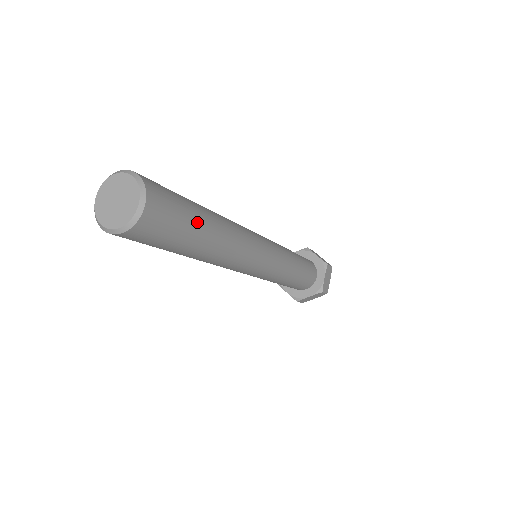
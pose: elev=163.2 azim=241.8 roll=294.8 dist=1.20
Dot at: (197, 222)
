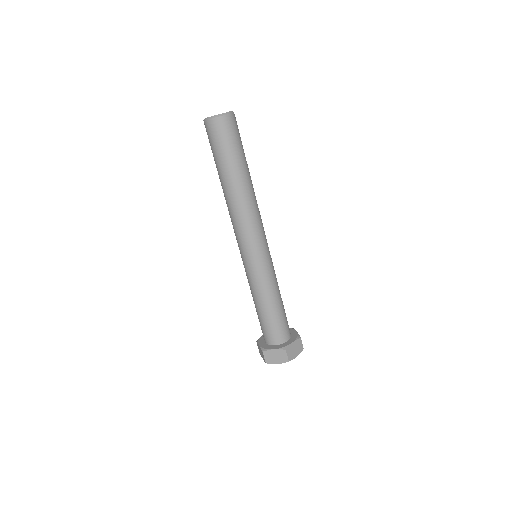
Dot at: (242, 157)
